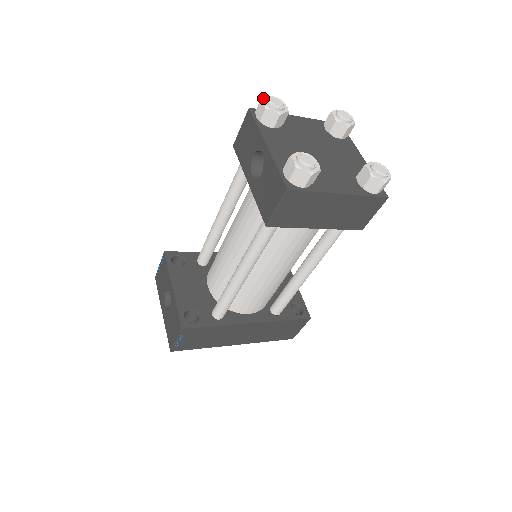
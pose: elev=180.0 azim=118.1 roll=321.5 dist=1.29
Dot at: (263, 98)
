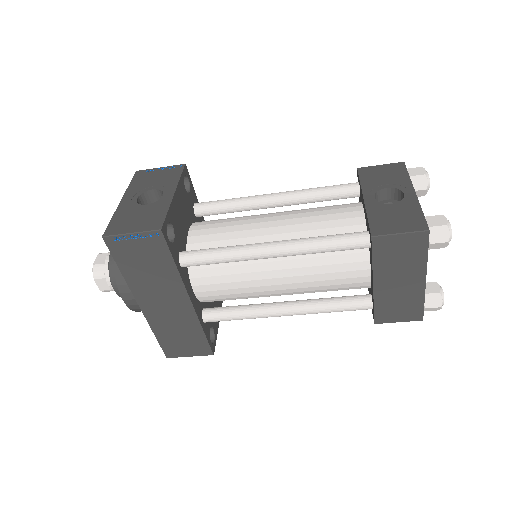
Dot at: (424, 168)
